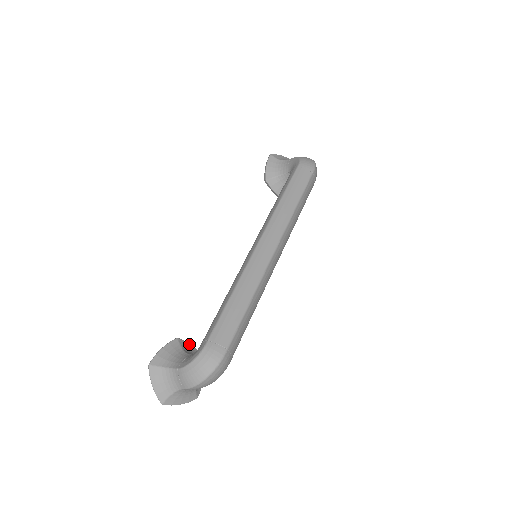
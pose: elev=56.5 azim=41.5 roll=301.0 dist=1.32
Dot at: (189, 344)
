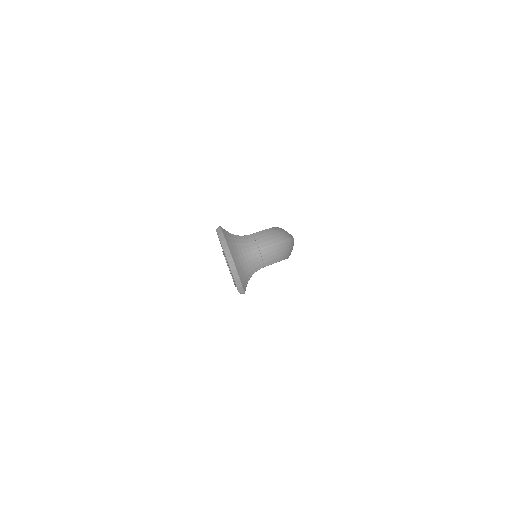
Dot at: occluded
